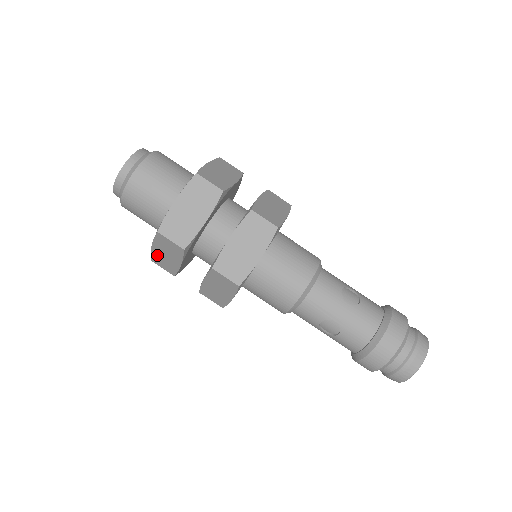
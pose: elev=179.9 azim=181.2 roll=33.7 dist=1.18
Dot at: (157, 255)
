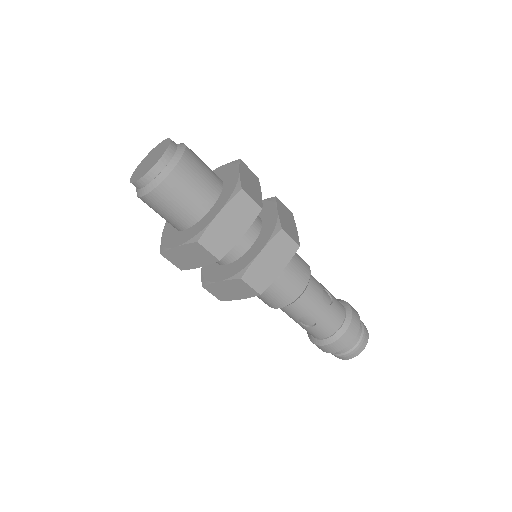
Dot at: (175, 254)
